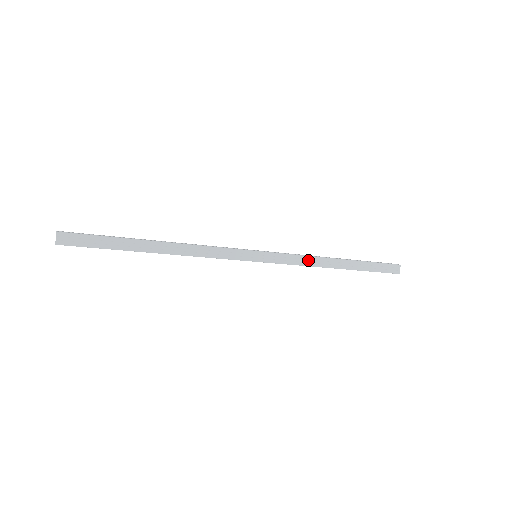
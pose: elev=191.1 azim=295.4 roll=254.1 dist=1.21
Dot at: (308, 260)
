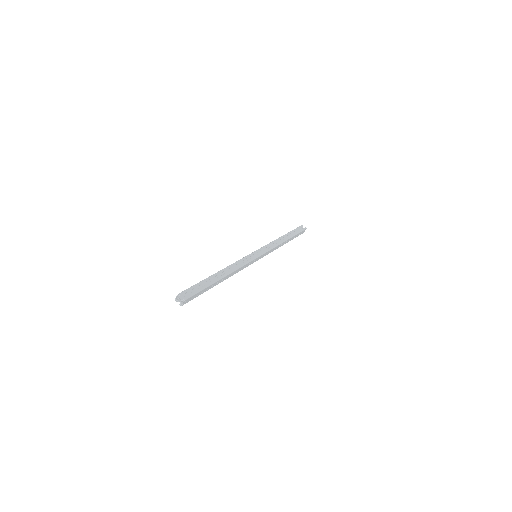
Dot at: (276, 248)
